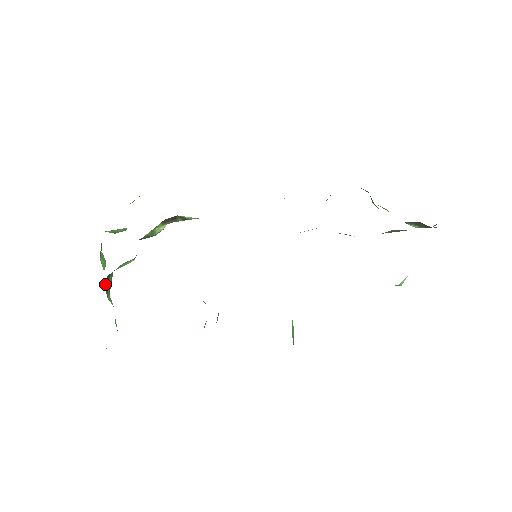
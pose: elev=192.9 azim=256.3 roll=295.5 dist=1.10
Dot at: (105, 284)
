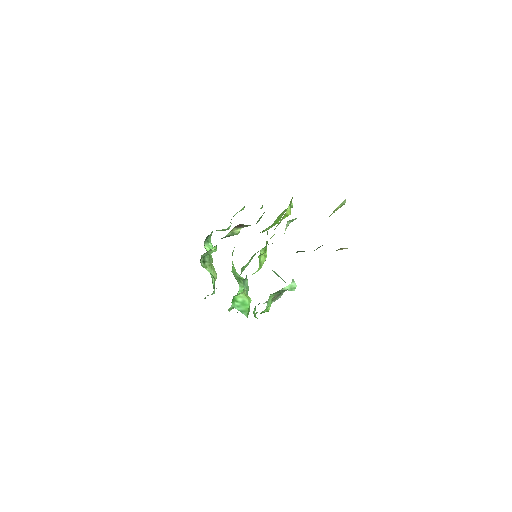
Dot at: (202, 262)
